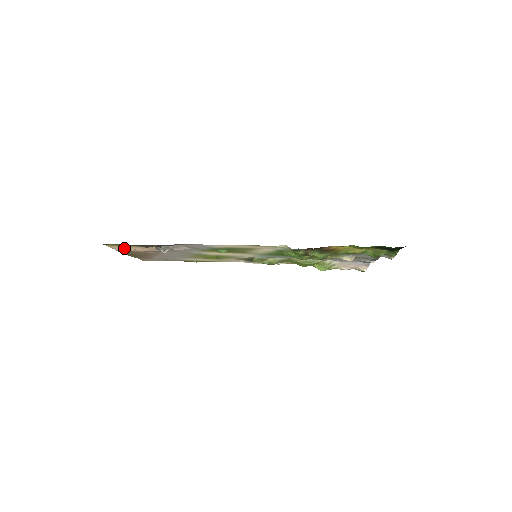
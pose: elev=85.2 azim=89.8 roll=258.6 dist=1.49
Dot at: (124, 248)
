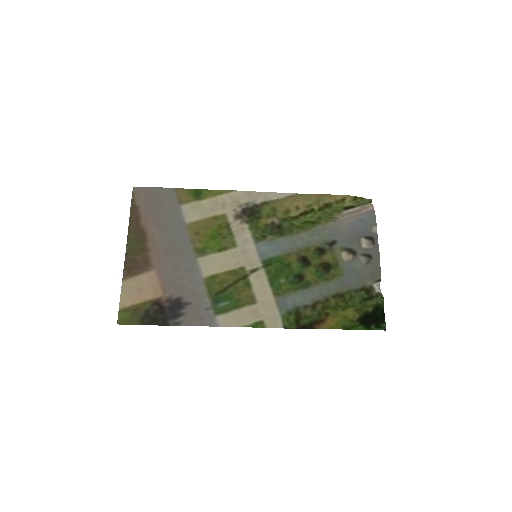
Dot at: (131, 291)
